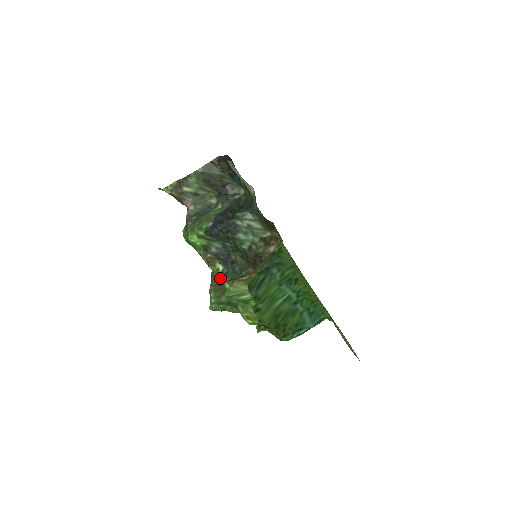
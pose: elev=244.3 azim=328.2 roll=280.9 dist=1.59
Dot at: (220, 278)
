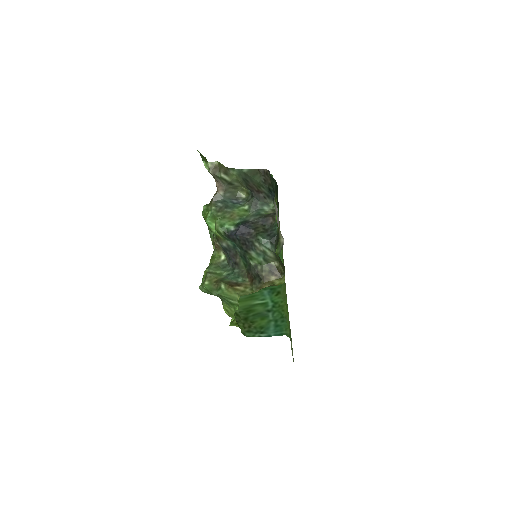
Dot at: (219, 266)
